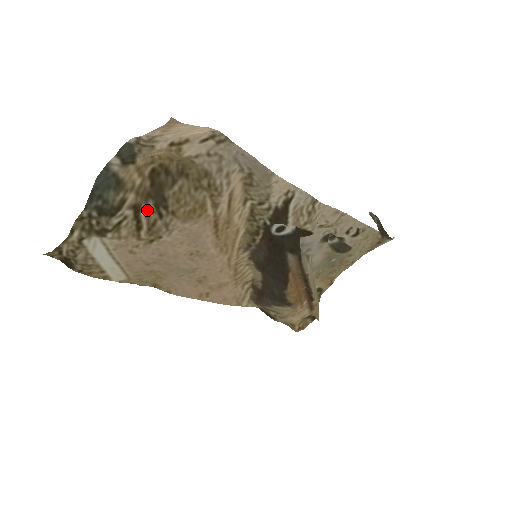
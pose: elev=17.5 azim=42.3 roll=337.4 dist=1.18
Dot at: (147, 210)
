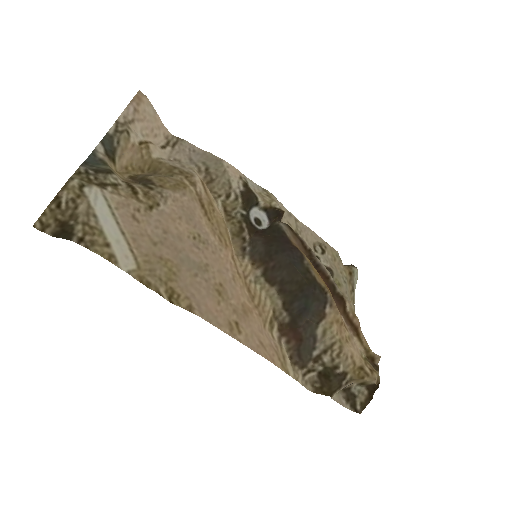
Dot at: (137, 186)
